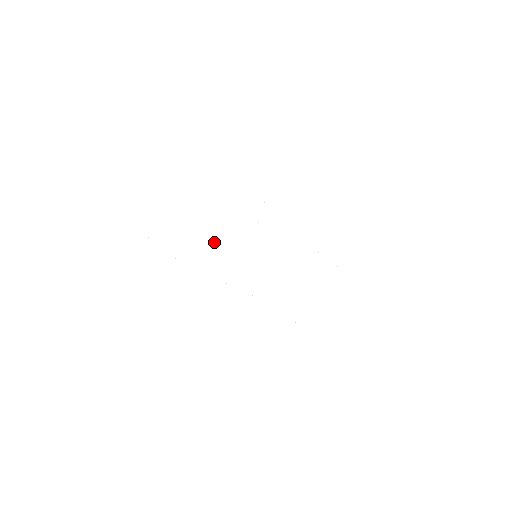
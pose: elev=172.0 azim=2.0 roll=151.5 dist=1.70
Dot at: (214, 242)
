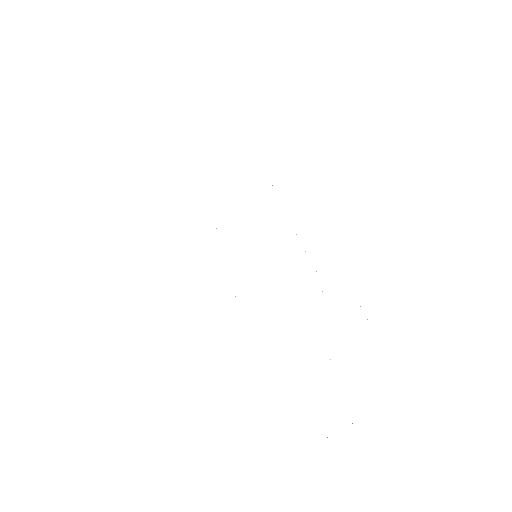
Dot at: occluded
